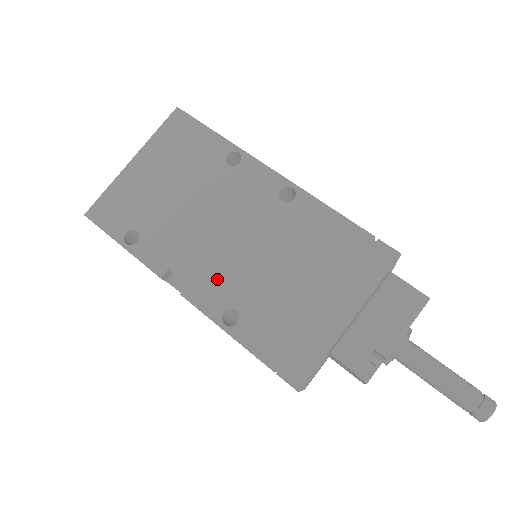
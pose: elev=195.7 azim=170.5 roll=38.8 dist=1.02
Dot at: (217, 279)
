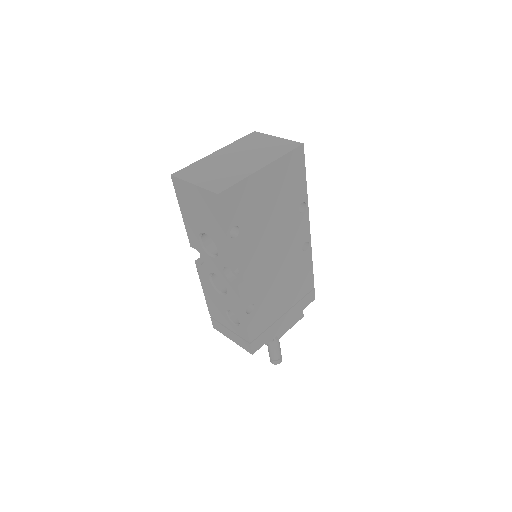
Dot at: (257, 283)
